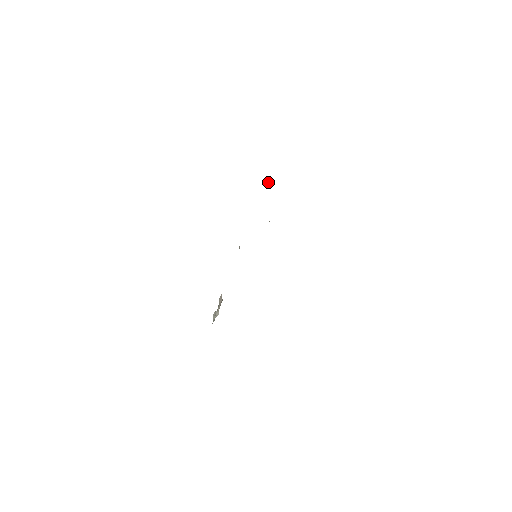
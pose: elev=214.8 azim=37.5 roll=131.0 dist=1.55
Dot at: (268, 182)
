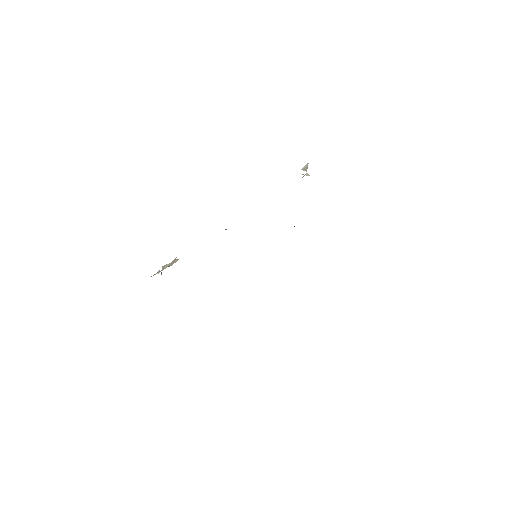
Dot at: (305, 166)
